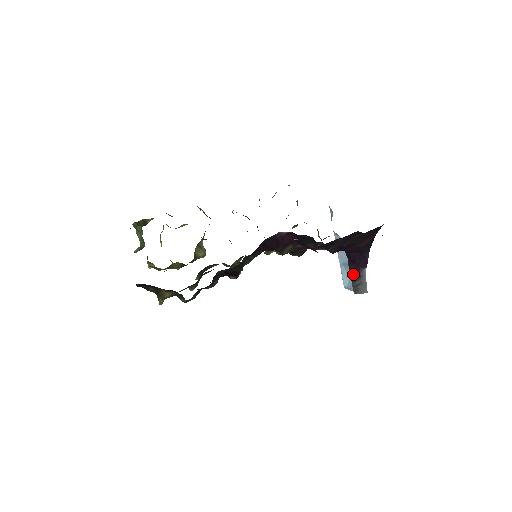
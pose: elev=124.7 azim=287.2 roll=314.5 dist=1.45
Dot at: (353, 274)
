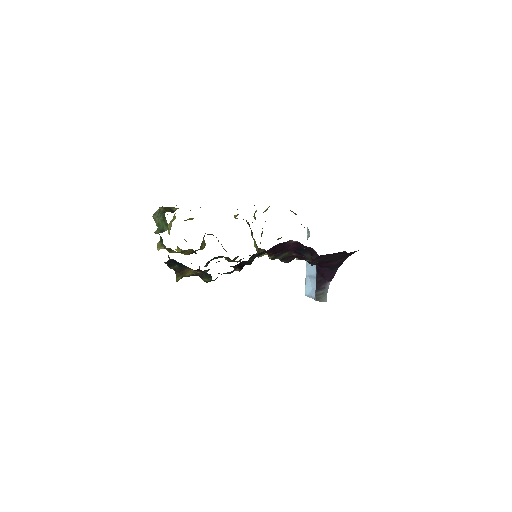
Dot at: (319, 285)
